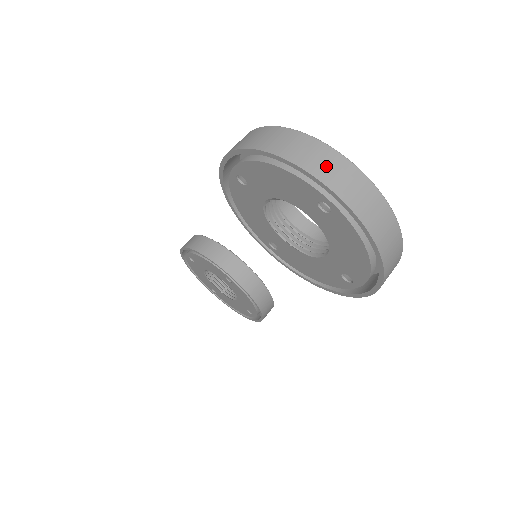
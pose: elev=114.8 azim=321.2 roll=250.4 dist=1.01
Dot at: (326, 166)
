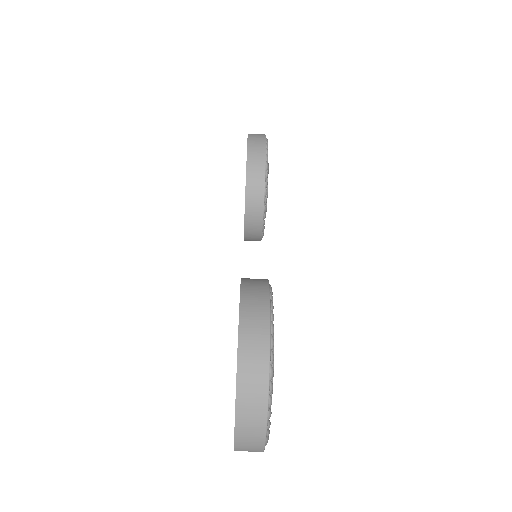
Dot at: (249, 426)
